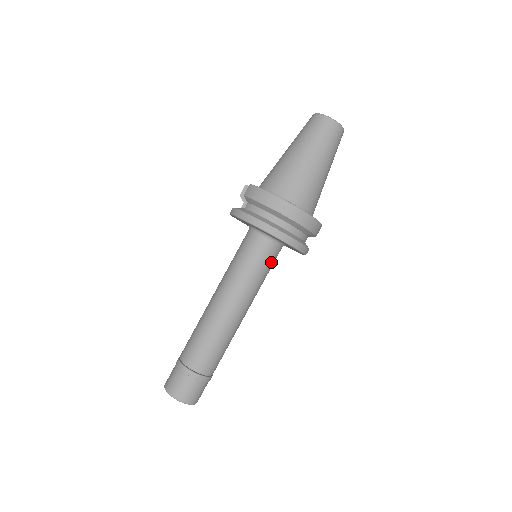
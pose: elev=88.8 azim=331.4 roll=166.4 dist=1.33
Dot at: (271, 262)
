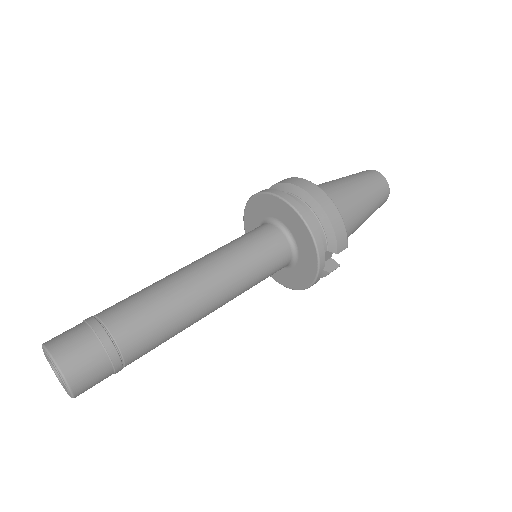
Dot at: (272, 254)
